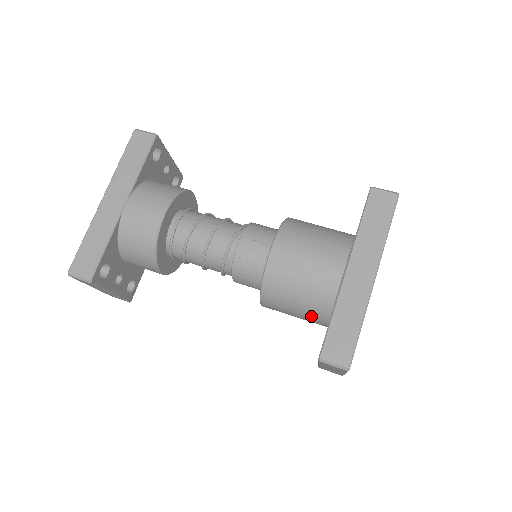
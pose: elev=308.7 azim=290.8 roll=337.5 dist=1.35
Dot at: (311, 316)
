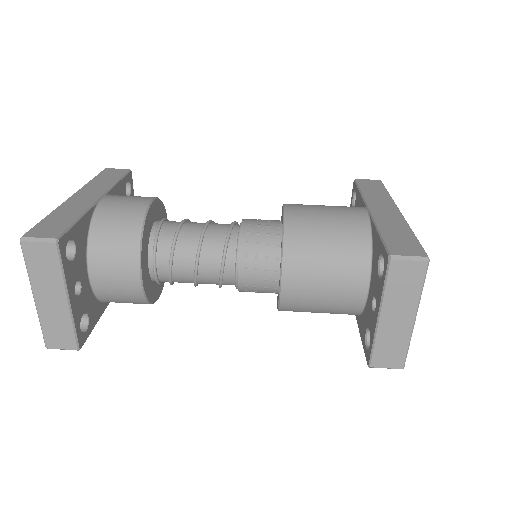
Dot at: (347, 270)
